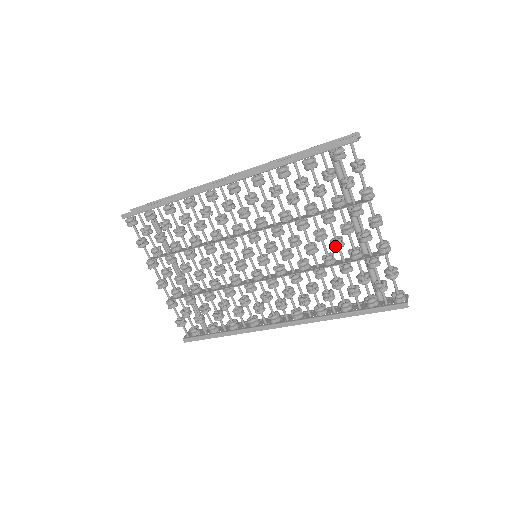
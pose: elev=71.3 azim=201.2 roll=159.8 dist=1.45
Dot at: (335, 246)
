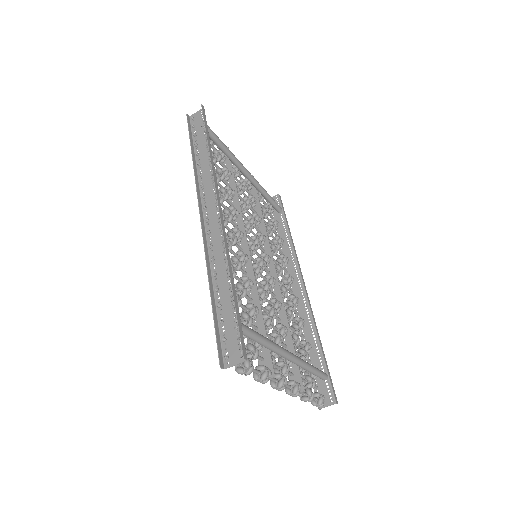
Dot at: occluded
